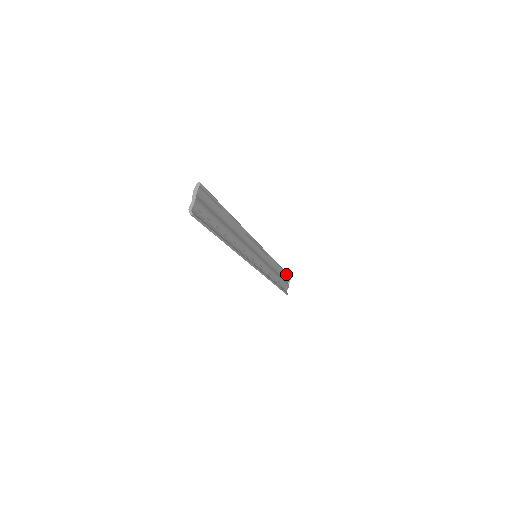
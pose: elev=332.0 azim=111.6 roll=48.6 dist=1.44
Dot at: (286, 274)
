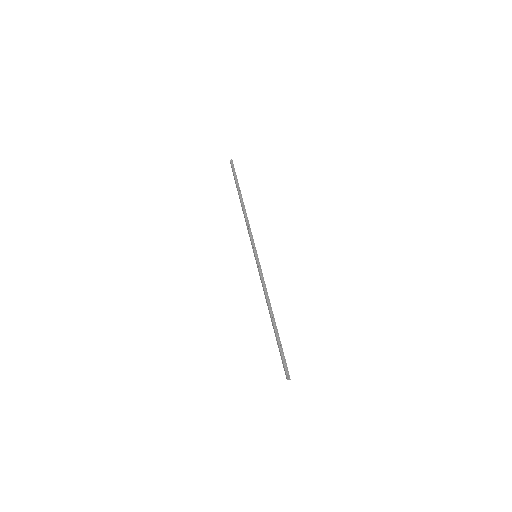
Dot at: (235, 173)
